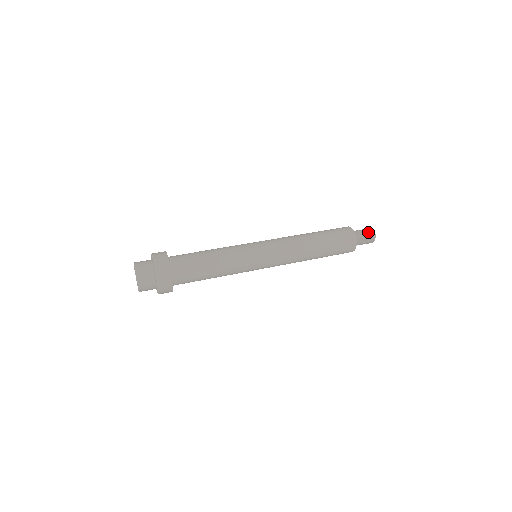
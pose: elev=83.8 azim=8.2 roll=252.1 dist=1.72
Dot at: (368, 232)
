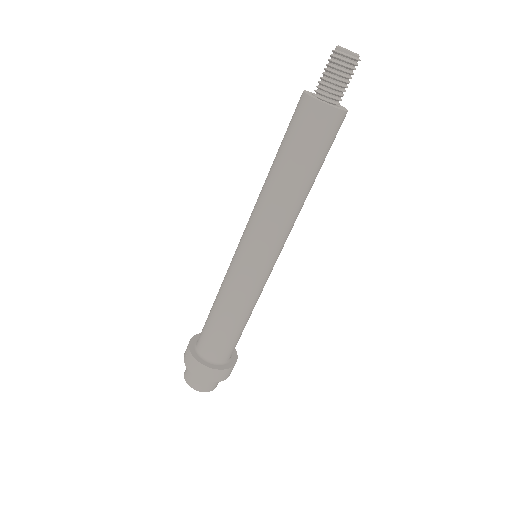
Dot at: (336, 65)
